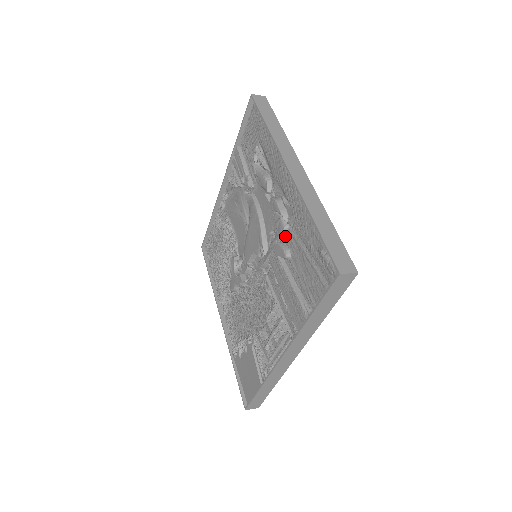
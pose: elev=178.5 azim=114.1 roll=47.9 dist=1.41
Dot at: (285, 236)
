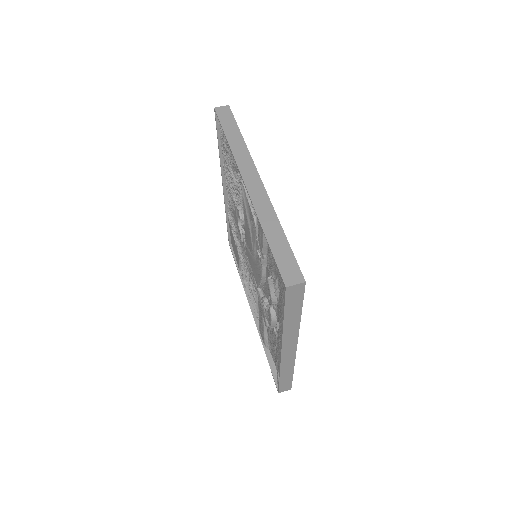
Dot at: occluded
